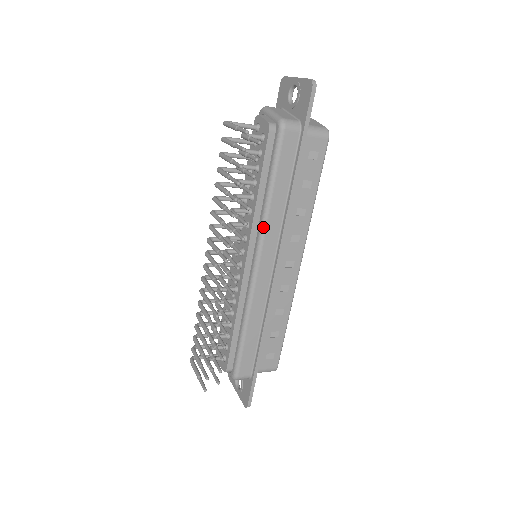
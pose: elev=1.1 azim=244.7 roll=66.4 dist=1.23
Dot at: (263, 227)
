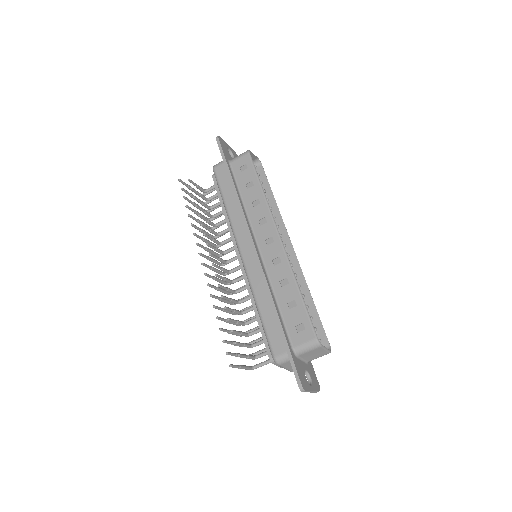
Dot at: (231, 227)
